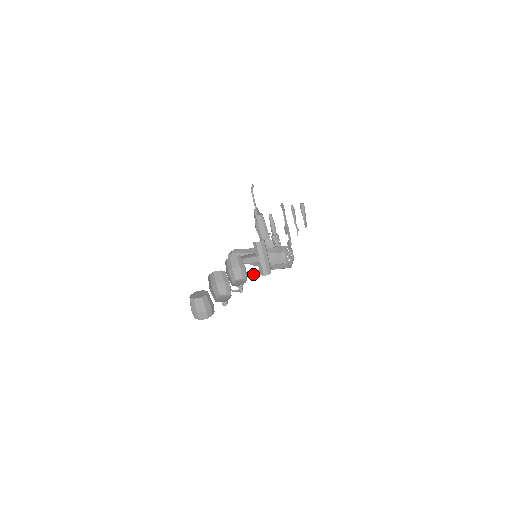
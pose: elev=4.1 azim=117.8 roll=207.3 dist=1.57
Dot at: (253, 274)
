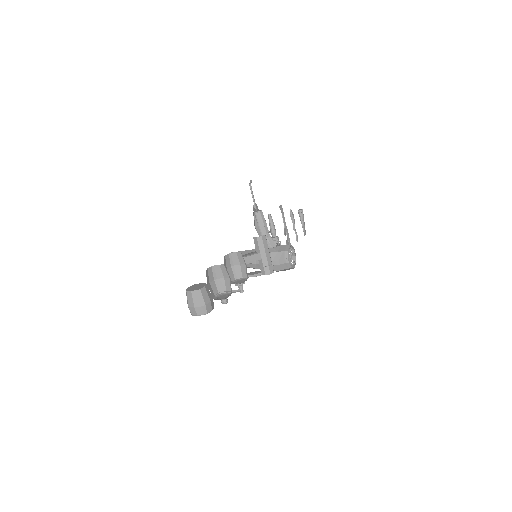
Dot at: (254, 274)
